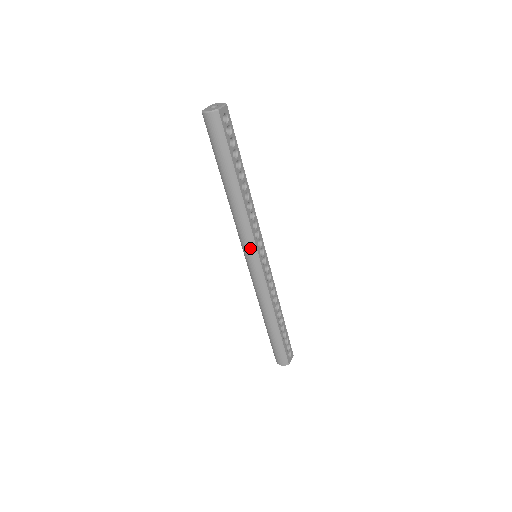
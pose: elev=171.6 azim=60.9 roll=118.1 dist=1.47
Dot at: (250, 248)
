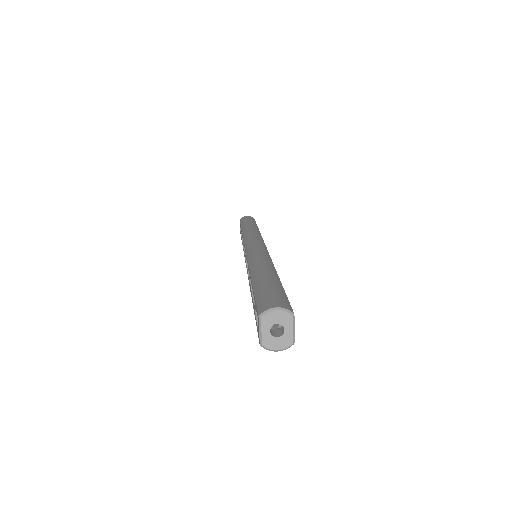
Dot at: occluded
